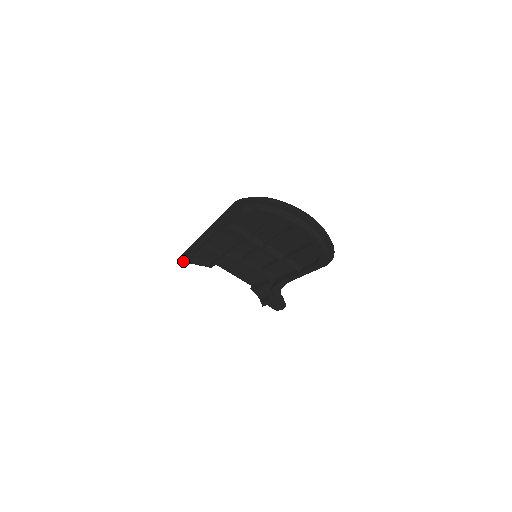
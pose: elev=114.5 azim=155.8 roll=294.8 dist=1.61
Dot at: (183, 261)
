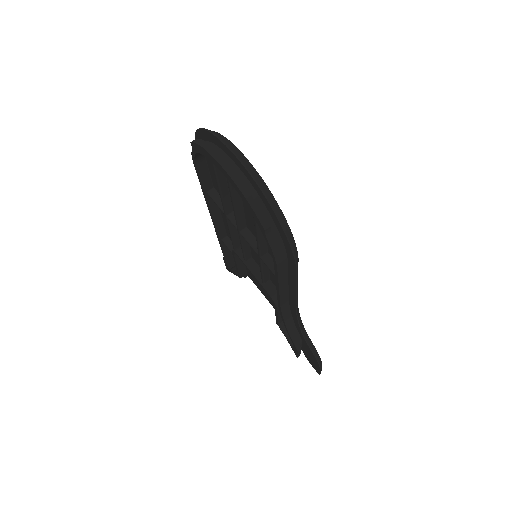
Dot at: (226, 268)
